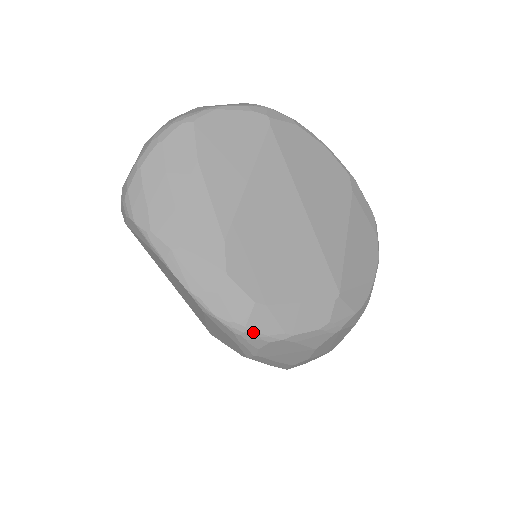
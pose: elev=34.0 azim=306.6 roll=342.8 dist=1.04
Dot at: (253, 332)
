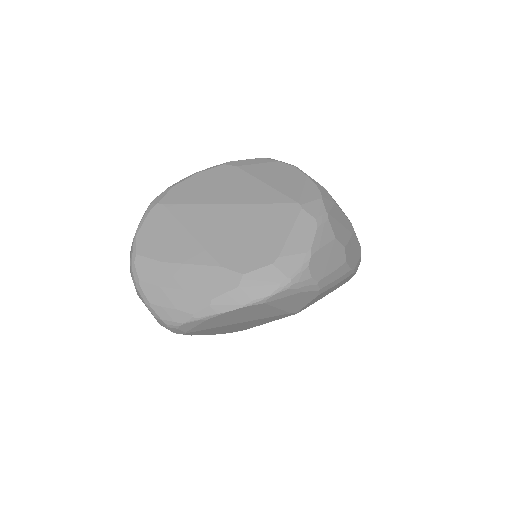
Dot at: (294, 275)
